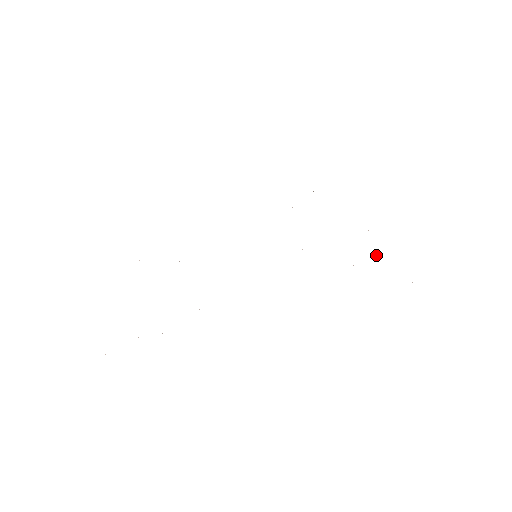
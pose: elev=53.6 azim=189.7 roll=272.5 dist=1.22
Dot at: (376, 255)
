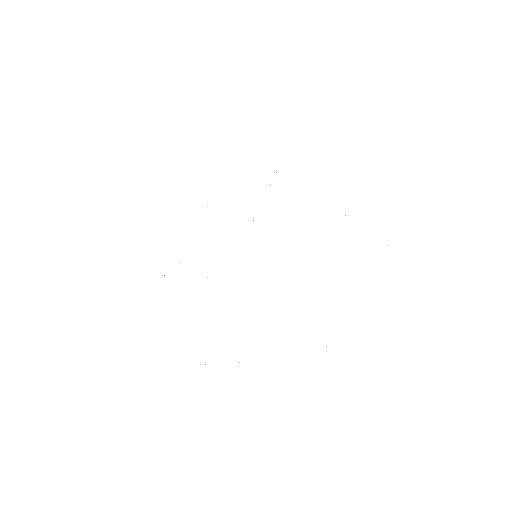
Dot at: occluded
